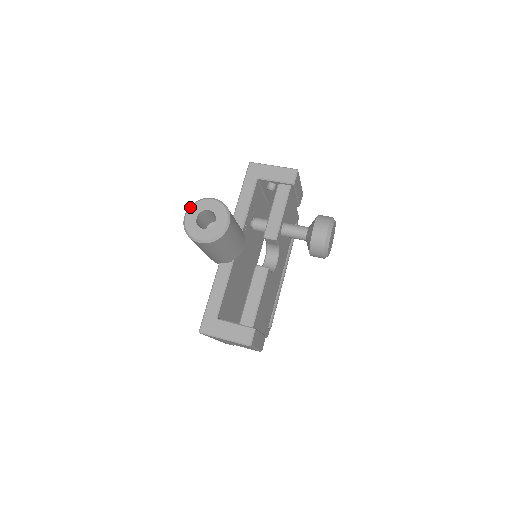
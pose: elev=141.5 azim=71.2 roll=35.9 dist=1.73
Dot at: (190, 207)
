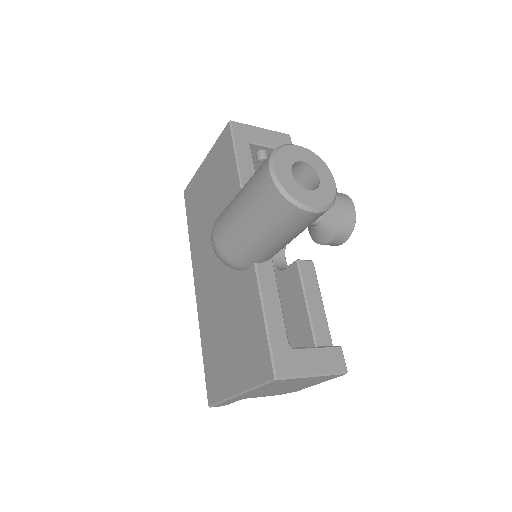
Dot at: (274, 156)
